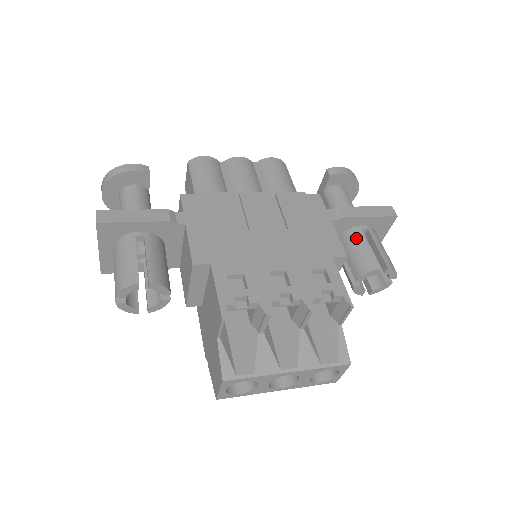
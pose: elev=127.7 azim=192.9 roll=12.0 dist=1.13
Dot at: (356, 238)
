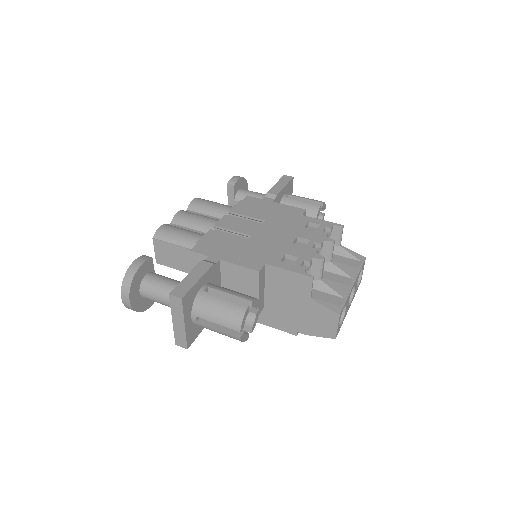
Dot at: (290, 203)
